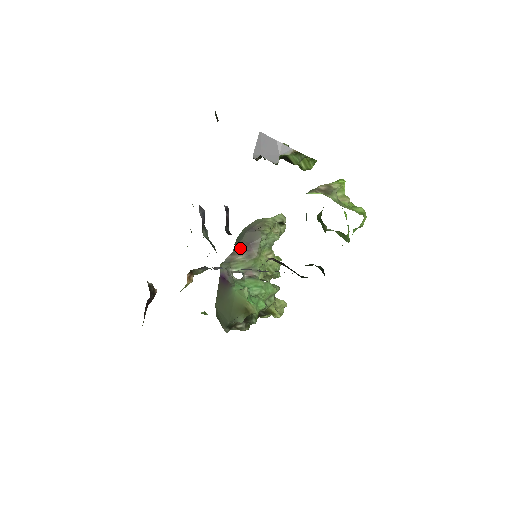
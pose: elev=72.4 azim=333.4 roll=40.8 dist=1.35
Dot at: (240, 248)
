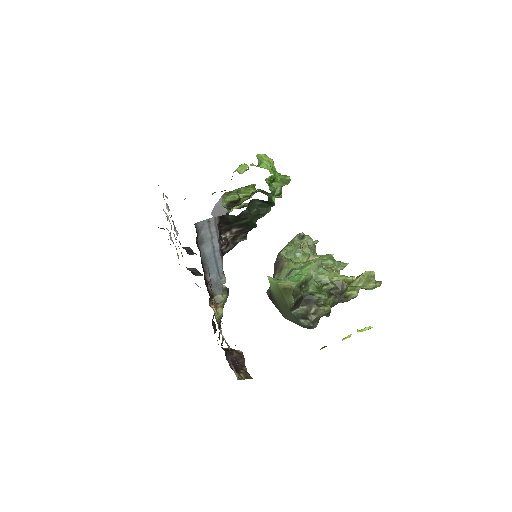
Dot at: (274, 274)
